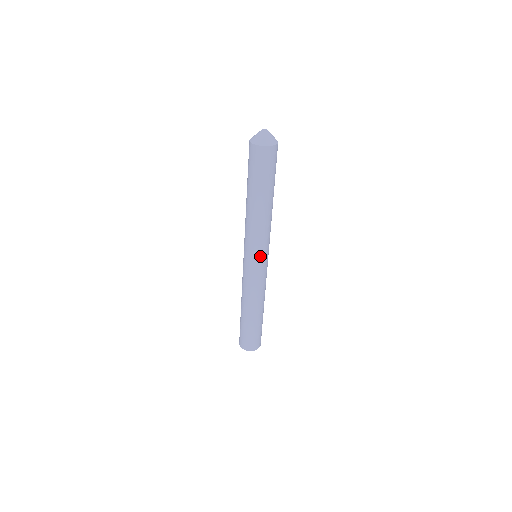
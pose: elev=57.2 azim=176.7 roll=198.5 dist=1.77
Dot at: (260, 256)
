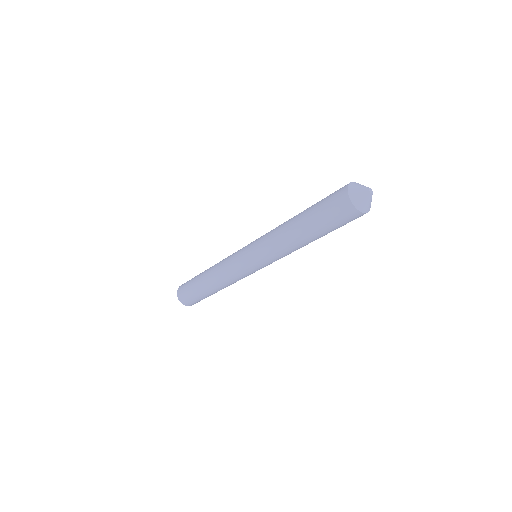
Dot at: occluded
